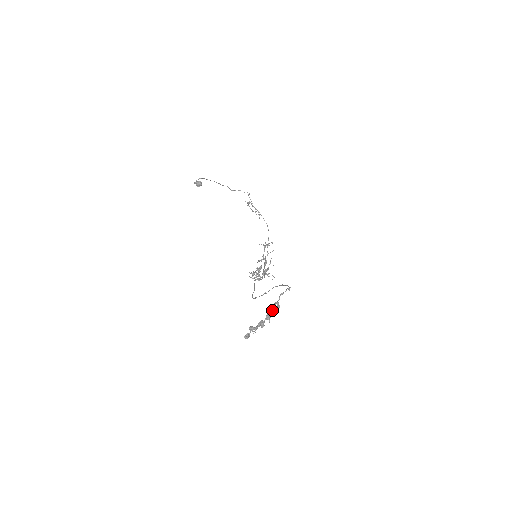
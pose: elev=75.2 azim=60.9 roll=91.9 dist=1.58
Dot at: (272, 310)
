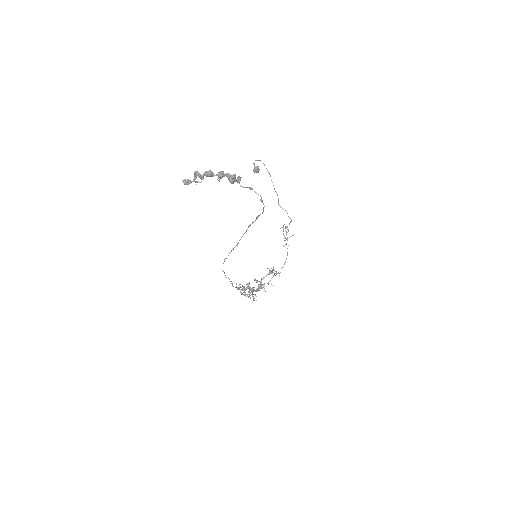
Dot at: (230, 180)
